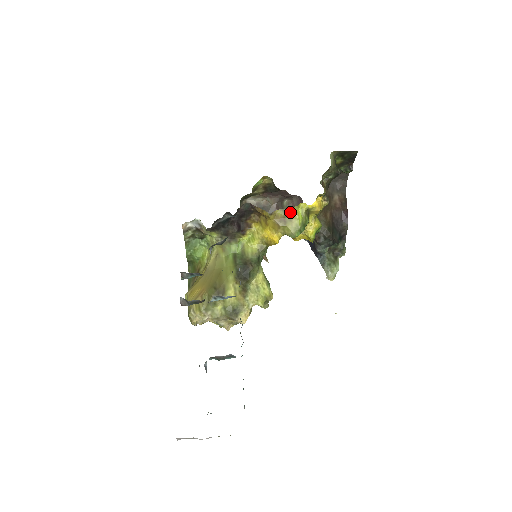
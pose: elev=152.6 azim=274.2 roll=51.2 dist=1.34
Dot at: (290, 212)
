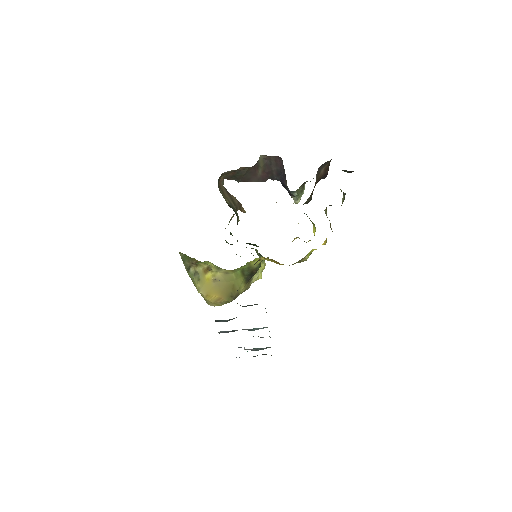
Dot at: (302, 259)
